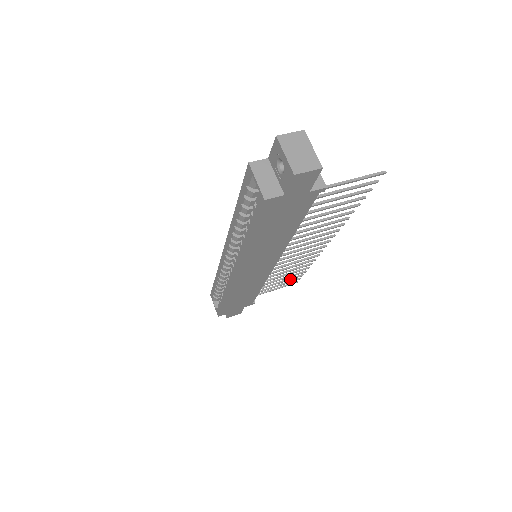
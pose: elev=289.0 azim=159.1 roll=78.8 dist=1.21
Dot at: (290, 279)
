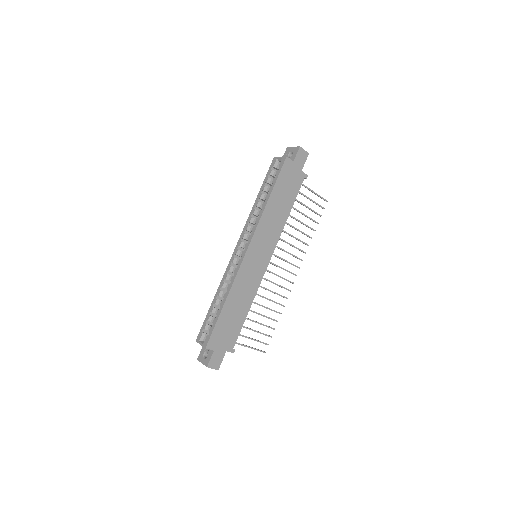
Dot at: (263, 333)
